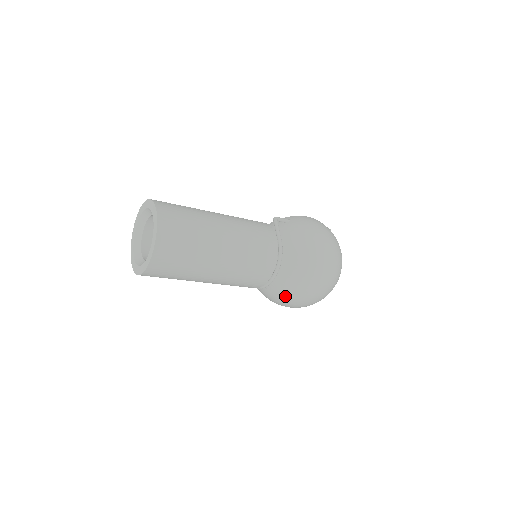
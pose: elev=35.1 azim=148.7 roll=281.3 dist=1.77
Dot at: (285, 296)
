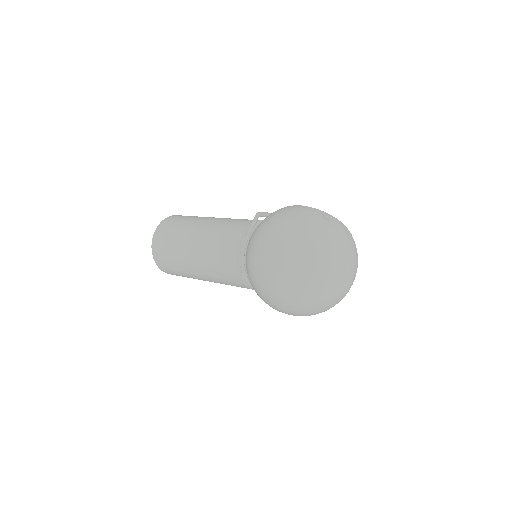
Dot at: occluded
